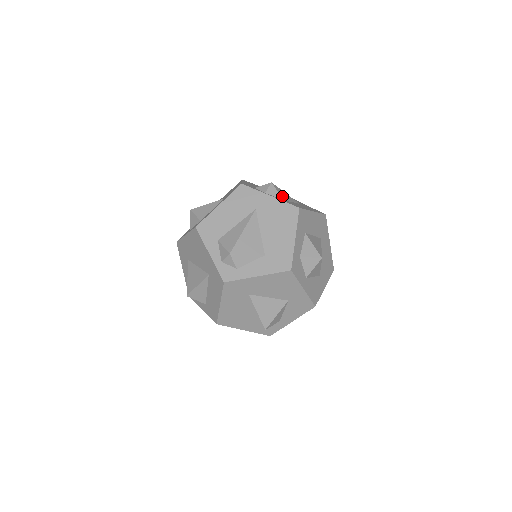
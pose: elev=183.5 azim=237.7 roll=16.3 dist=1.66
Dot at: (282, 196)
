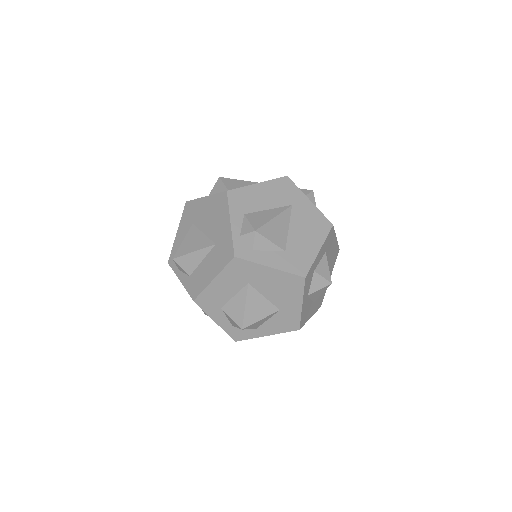
Dot at: occluded
